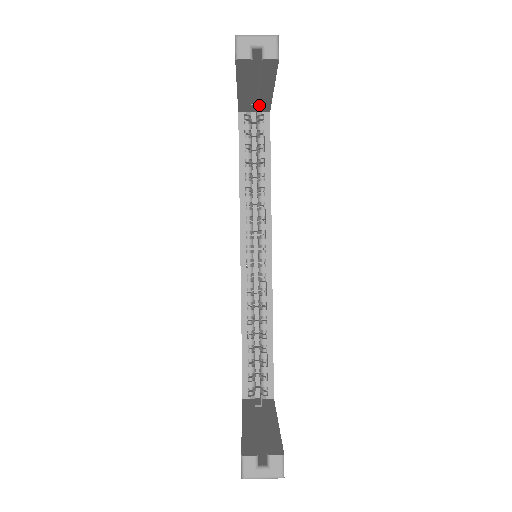
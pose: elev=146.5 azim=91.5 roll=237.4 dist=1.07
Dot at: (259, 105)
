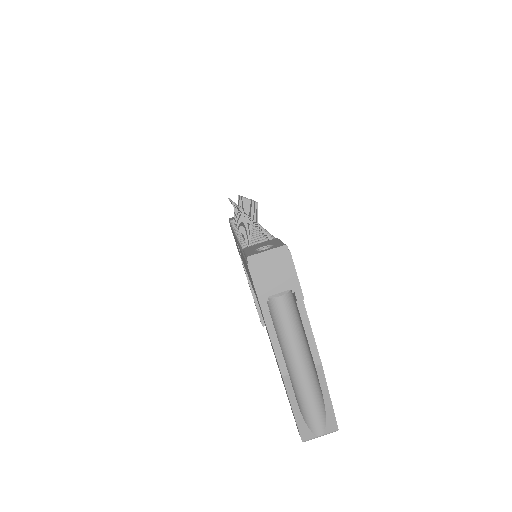
Dot at: occluded
